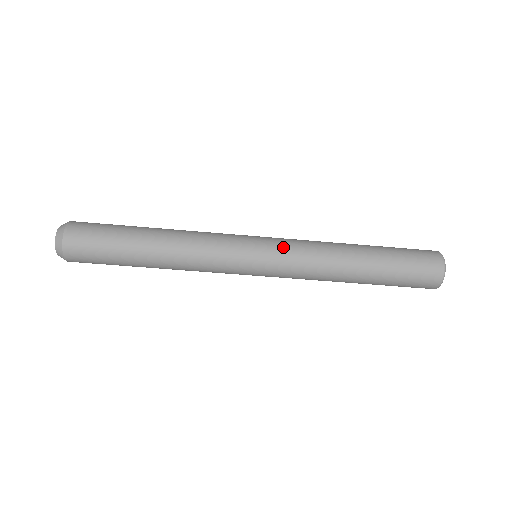
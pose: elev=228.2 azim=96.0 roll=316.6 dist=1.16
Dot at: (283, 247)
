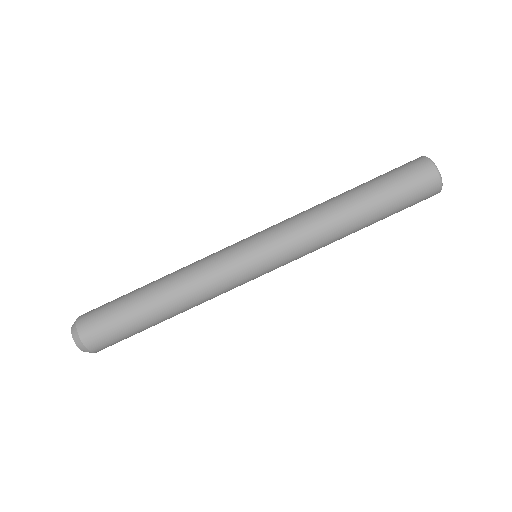
Dot at: (270, 227)
